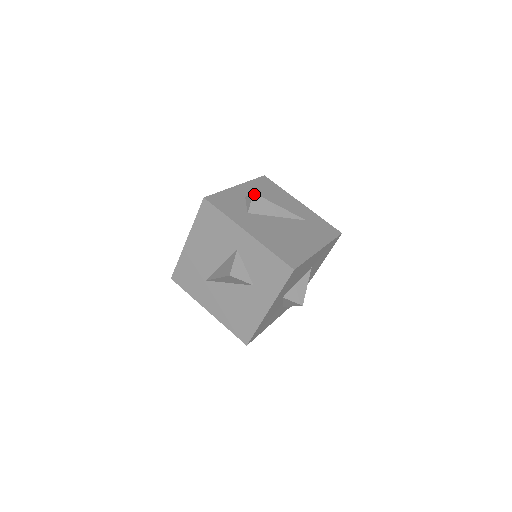
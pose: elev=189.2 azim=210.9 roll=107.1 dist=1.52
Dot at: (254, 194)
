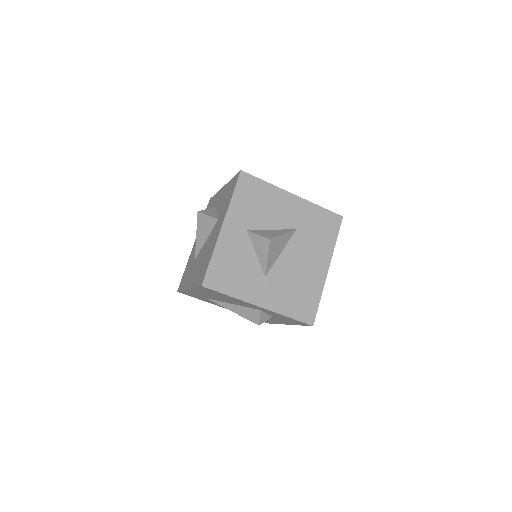
Dot at: occluded
